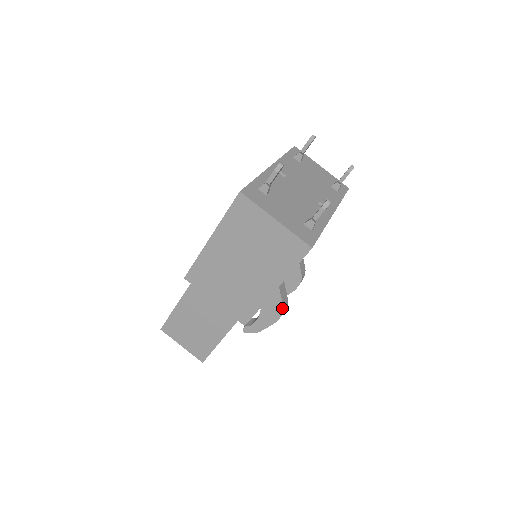
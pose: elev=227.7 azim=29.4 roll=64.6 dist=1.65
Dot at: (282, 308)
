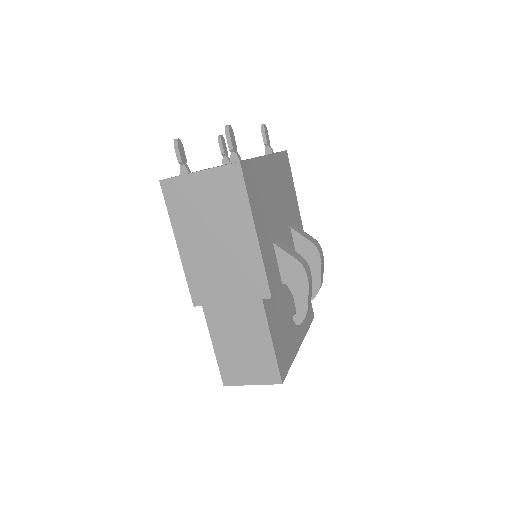
Dot at: (298, 263)
